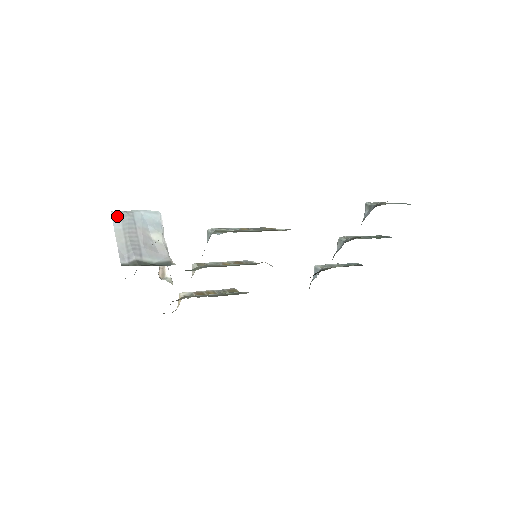
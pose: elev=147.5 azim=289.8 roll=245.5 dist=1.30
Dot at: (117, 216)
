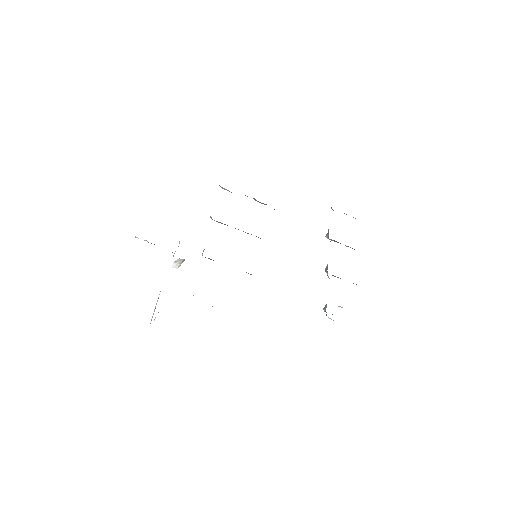
Dot at: occluded
